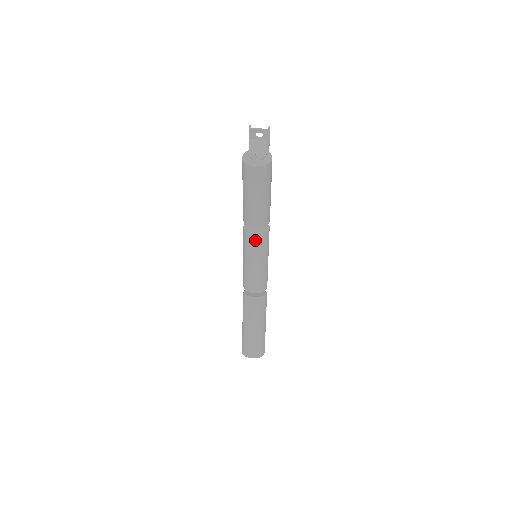
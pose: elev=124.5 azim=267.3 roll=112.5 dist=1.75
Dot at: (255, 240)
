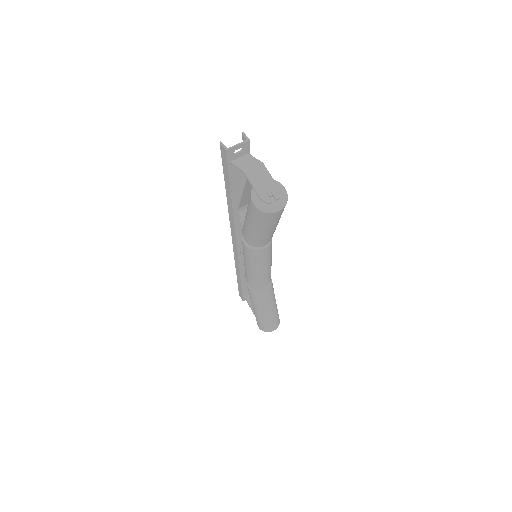
Dot at: (264, 253)
